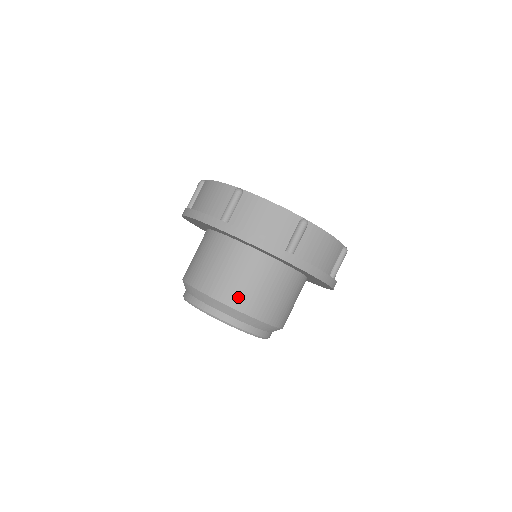
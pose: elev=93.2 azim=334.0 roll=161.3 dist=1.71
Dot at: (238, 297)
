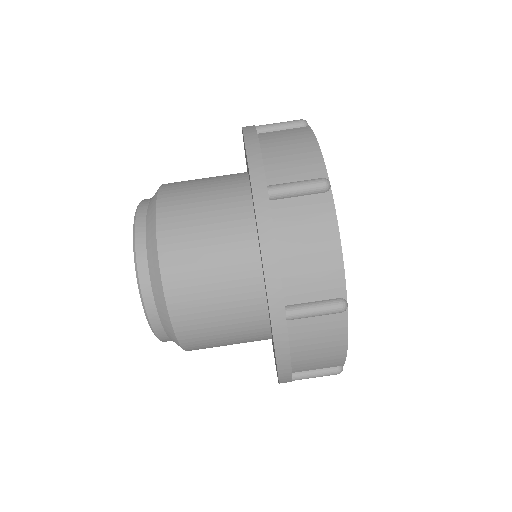
Dot at: (175, 207)
